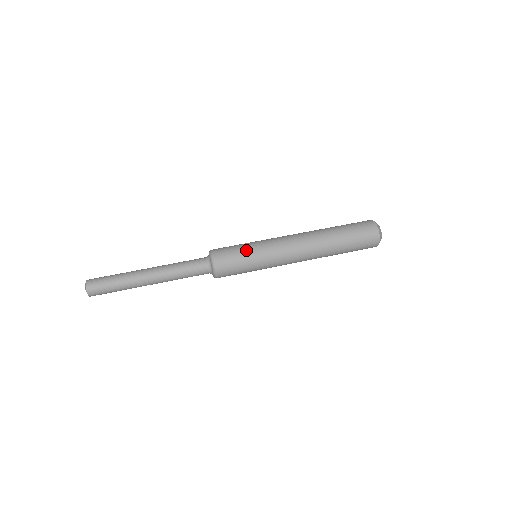
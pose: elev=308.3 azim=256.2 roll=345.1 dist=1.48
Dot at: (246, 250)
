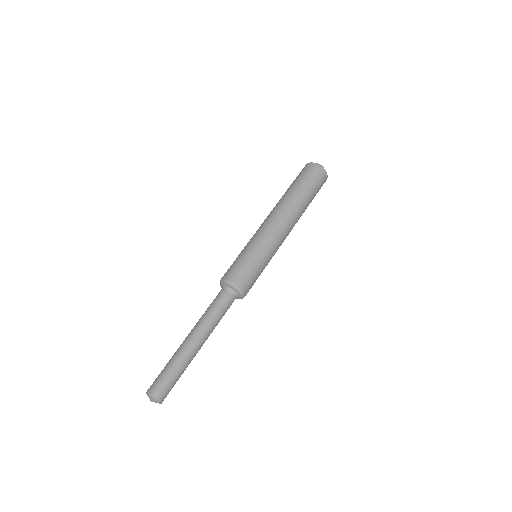
Dot at: (248, 255)
